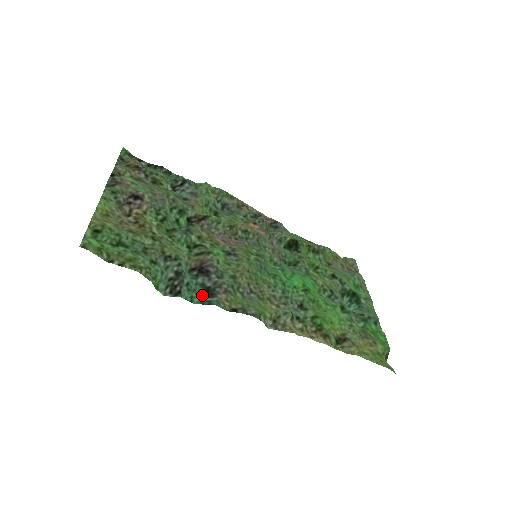
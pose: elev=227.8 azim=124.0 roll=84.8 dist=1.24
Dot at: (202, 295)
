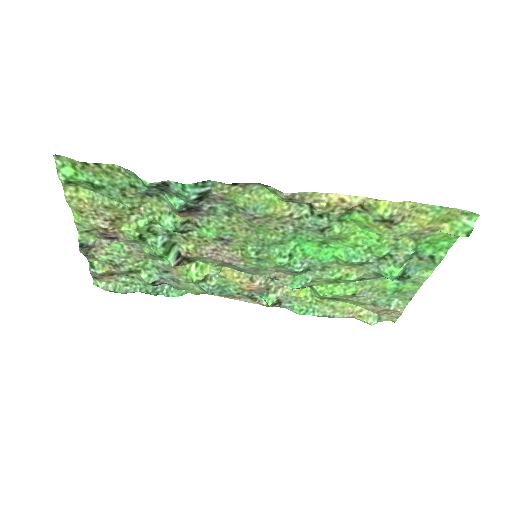
Dot at: (195, 196)
